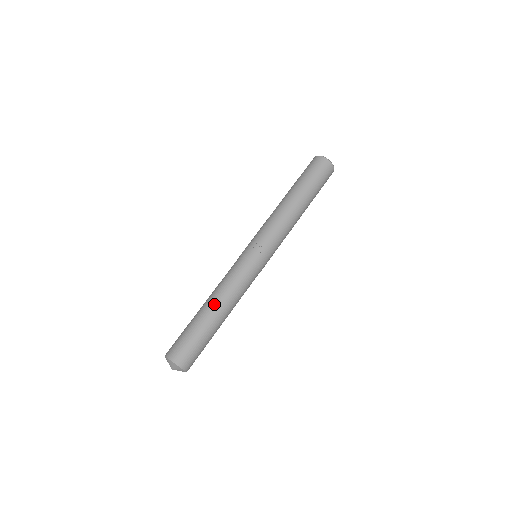
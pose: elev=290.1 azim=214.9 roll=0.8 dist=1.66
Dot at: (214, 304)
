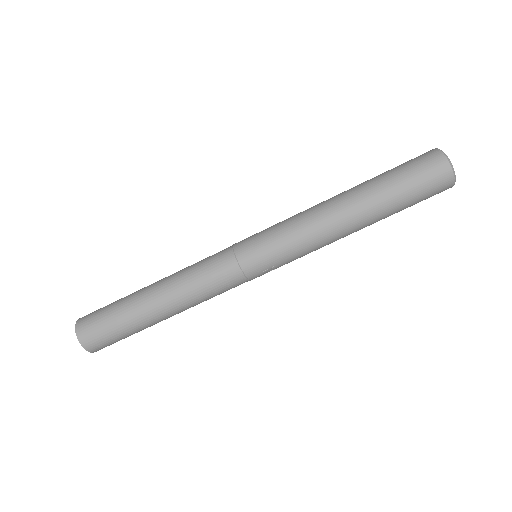
Dot at: (173, 314)
